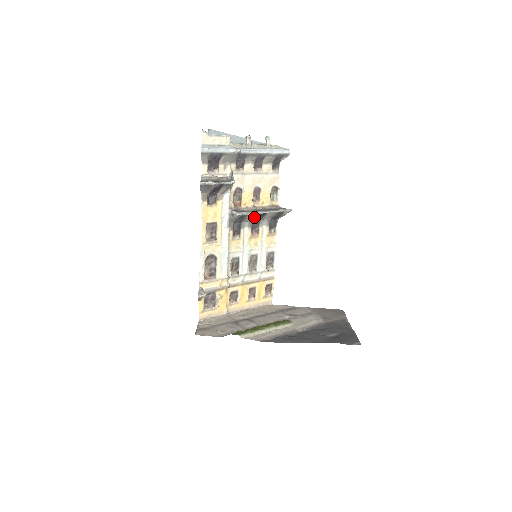
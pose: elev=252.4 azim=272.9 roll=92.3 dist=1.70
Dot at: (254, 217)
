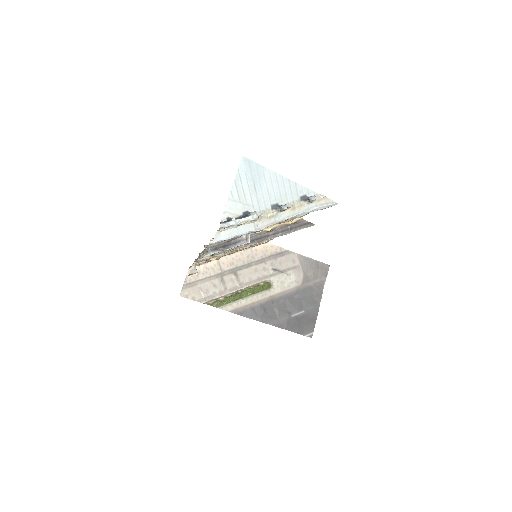
Dot at: occluded
